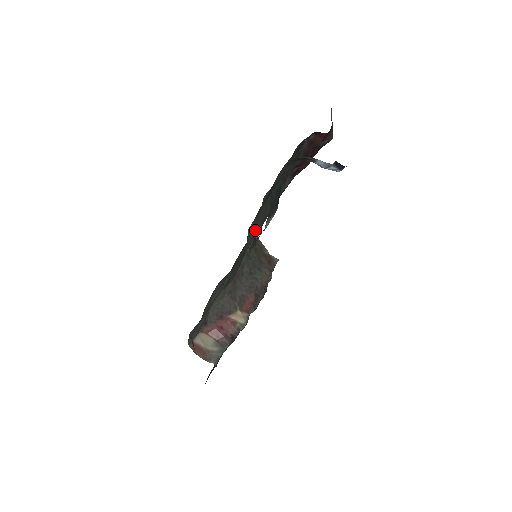
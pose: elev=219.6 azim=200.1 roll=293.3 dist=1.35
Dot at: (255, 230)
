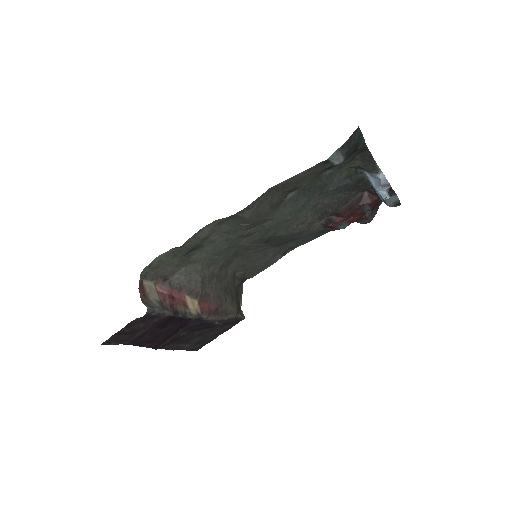
Dot at: (285, 214)
